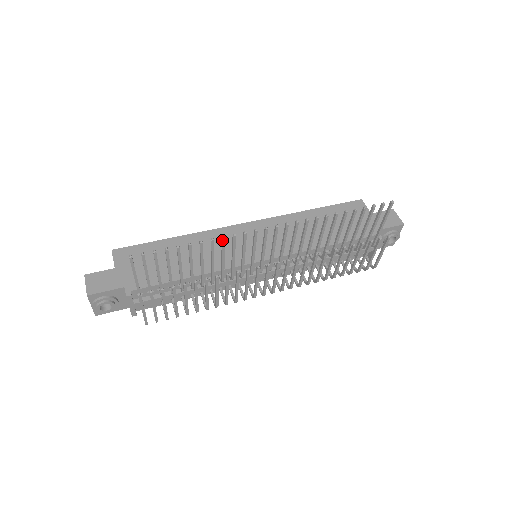
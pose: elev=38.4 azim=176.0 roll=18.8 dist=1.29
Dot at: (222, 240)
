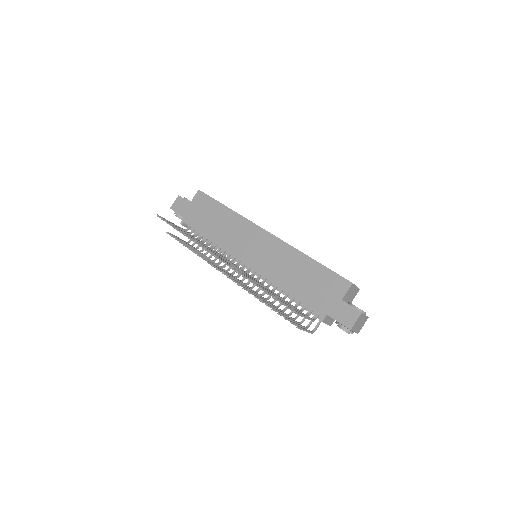
Dot at: (195, 242)
